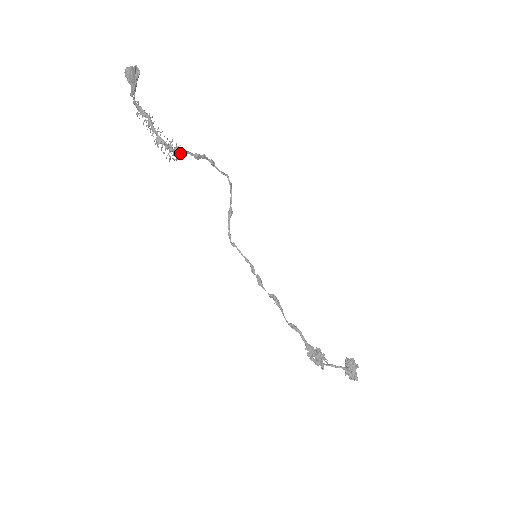
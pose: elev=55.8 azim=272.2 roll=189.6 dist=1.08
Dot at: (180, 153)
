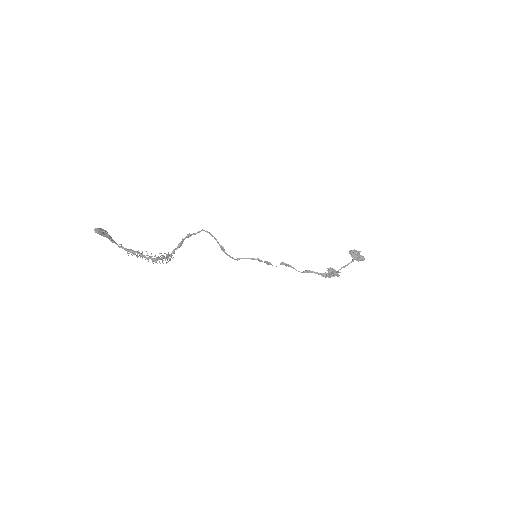
Dot at: (171, 256)
